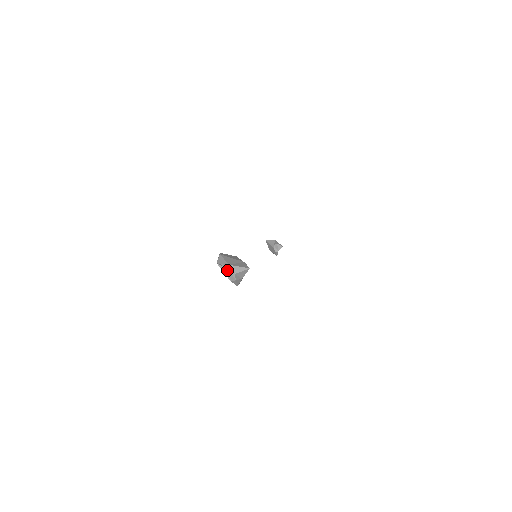
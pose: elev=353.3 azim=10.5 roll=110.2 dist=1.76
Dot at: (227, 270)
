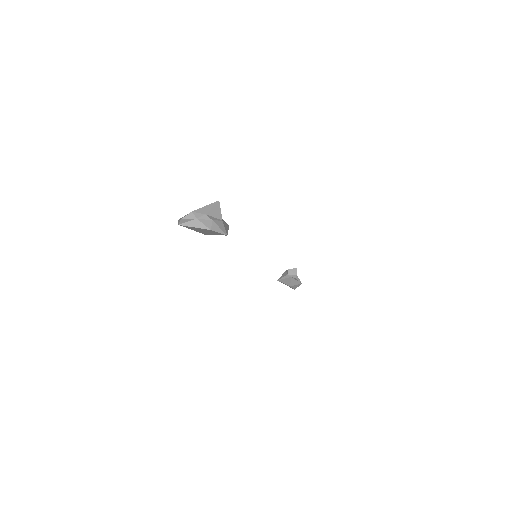
Dot at: (195, 221)
